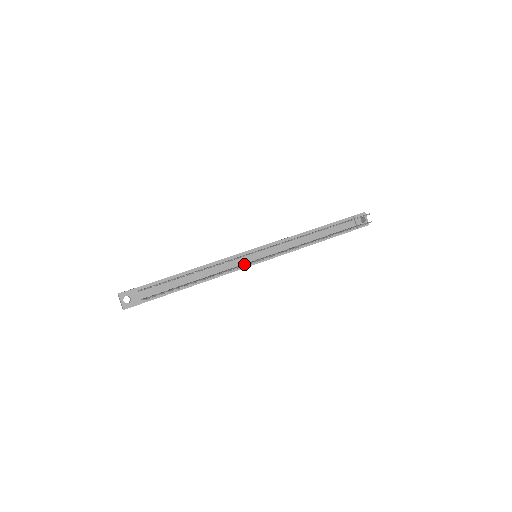
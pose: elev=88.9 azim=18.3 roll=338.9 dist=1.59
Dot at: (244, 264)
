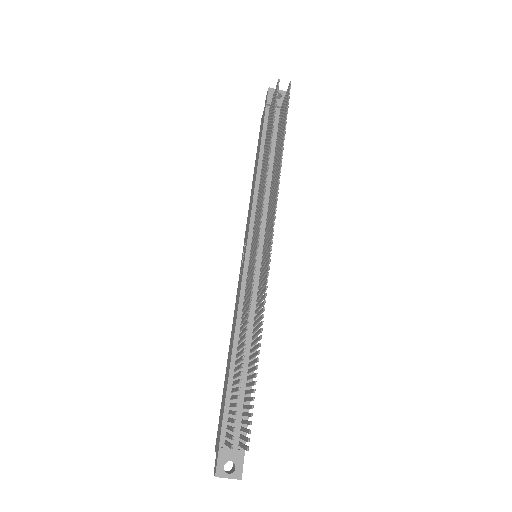
Dot at: (263, 279)
